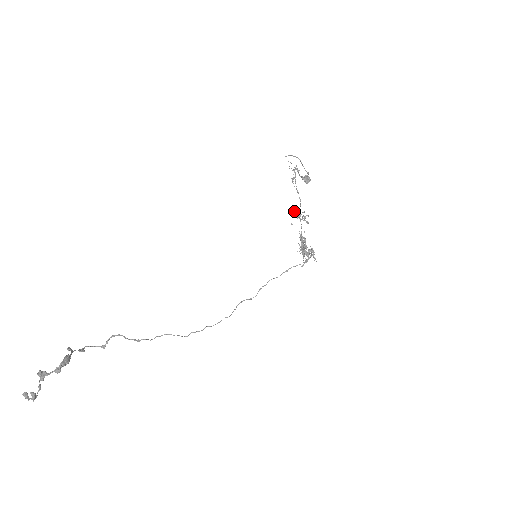
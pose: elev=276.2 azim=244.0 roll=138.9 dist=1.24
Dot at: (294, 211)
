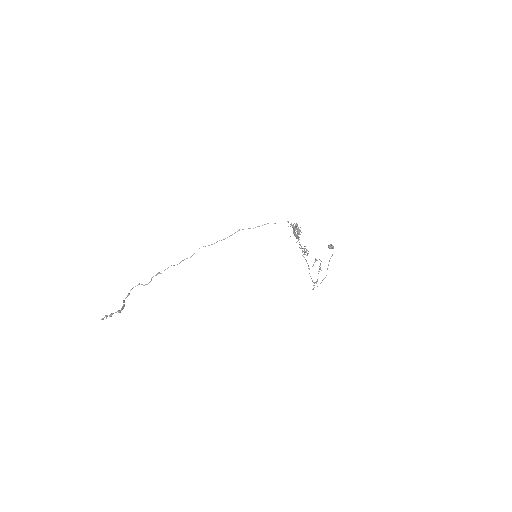
Dot at: occluded
